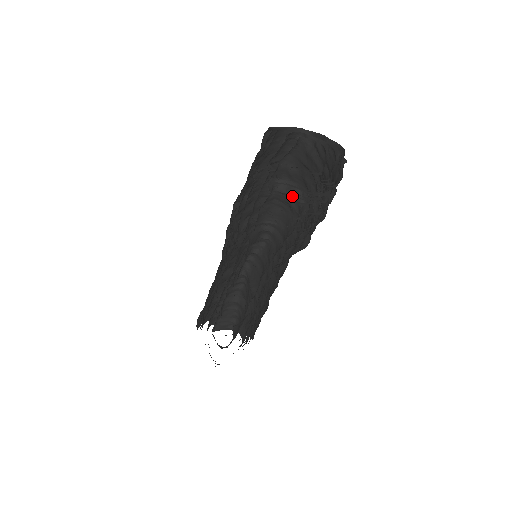
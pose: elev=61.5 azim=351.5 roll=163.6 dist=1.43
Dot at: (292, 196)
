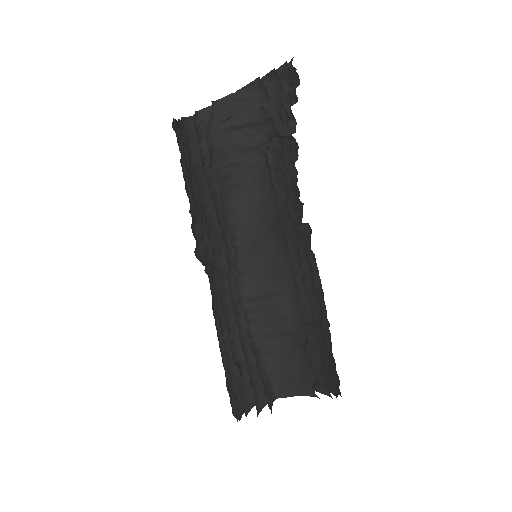
Dot at: (236, 172)
